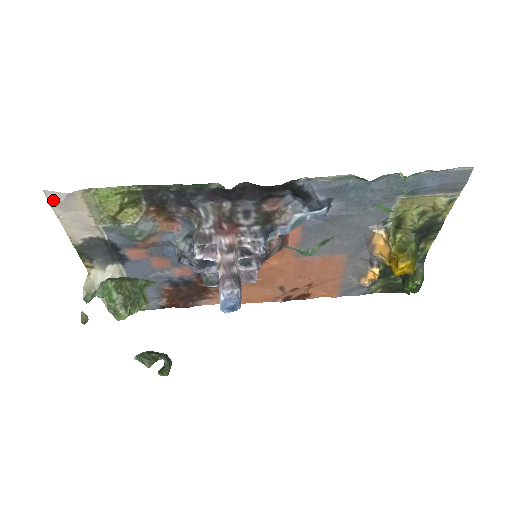
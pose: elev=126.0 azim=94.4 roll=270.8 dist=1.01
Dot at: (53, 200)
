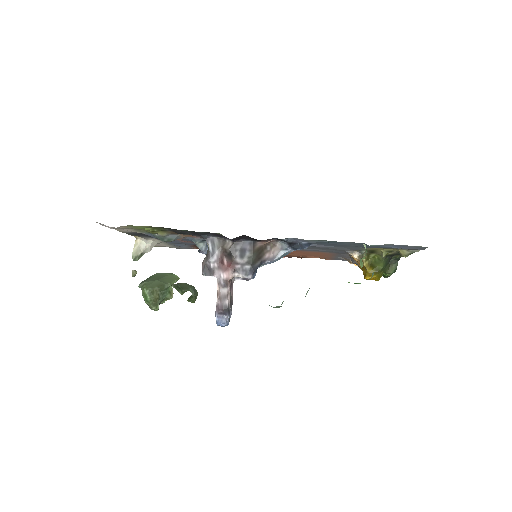
Dot at: occluded
